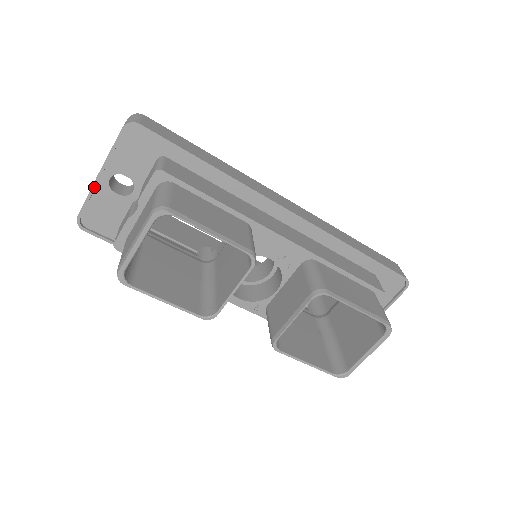
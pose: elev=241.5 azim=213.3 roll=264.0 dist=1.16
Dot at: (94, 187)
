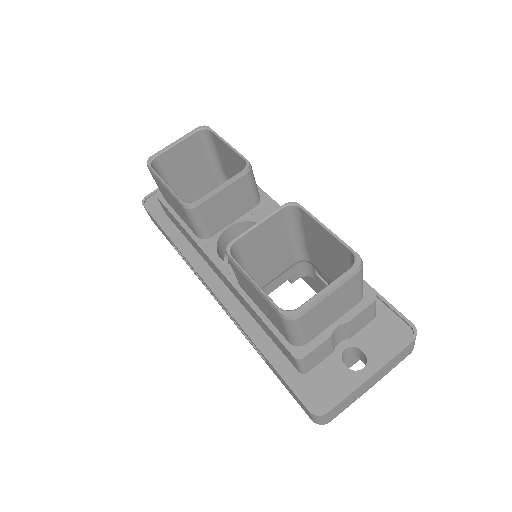
Dot at: occluded
